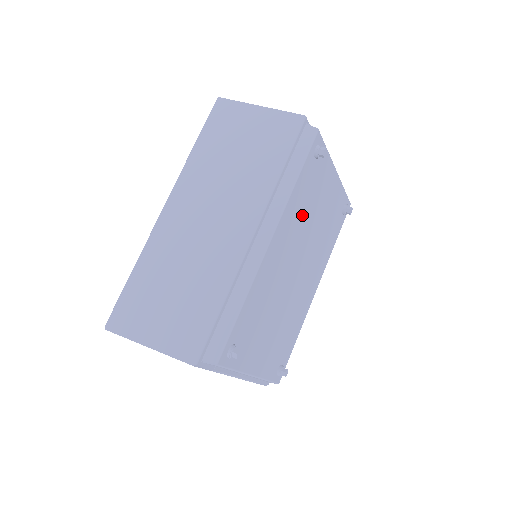
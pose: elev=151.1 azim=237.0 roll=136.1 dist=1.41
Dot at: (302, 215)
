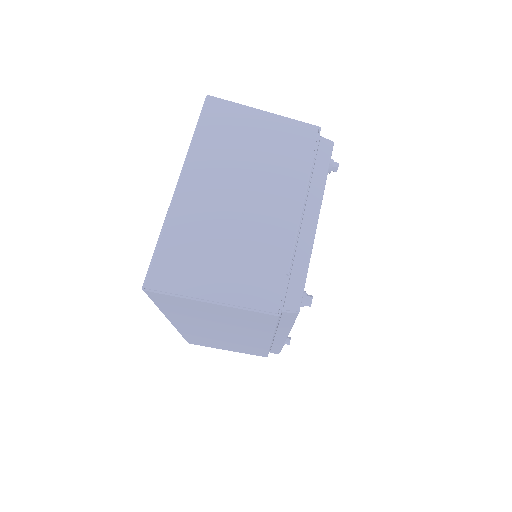
Dot at: occluded
